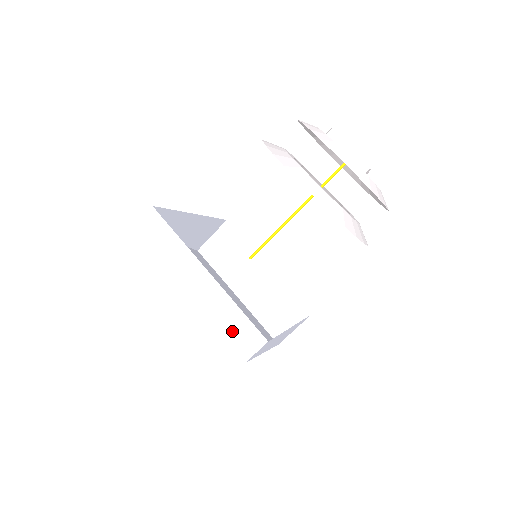
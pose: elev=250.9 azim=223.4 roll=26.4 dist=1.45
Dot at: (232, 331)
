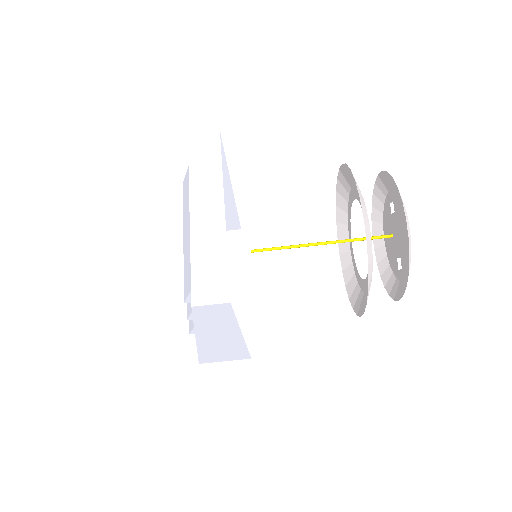
Dot at: (204, 271)
